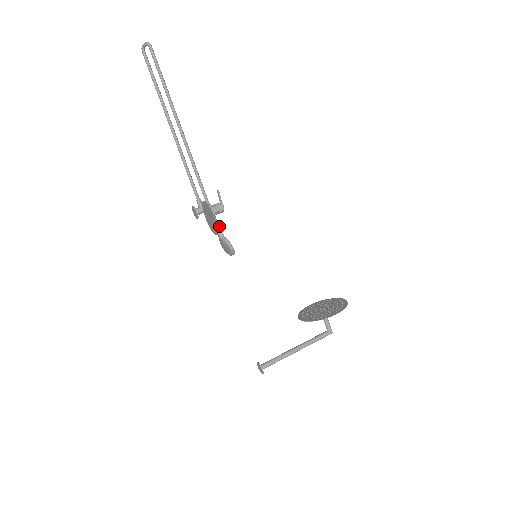
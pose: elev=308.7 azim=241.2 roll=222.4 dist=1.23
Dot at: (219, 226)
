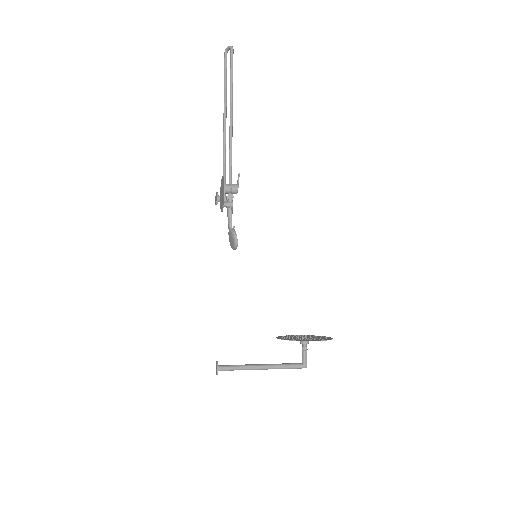
Dot at: (227, 204)
